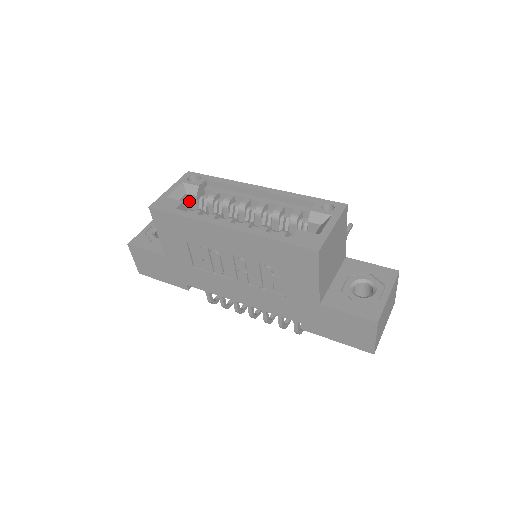
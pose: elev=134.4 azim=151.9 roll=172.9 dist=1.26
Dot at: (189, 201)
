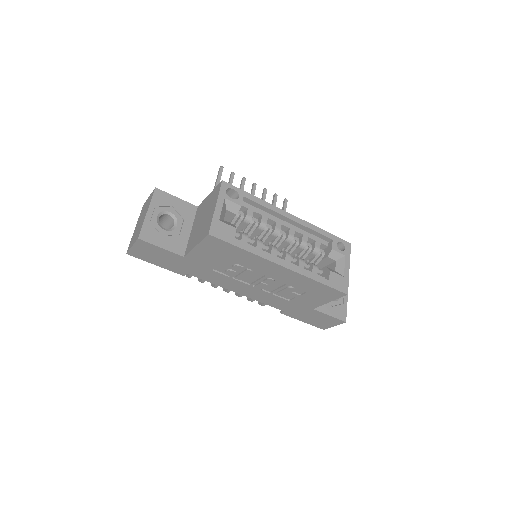
Dot at: occluded
